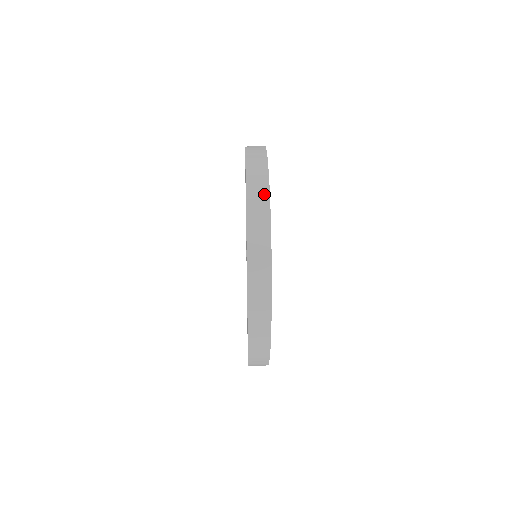
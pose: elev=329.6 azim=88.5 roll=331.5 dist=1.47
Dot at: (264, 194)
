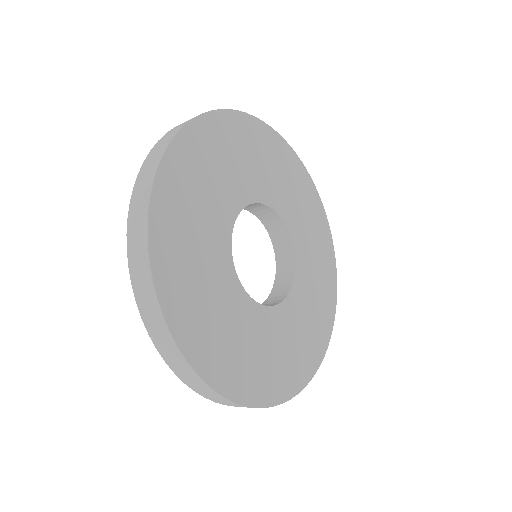
Dot at: (192, 118)
